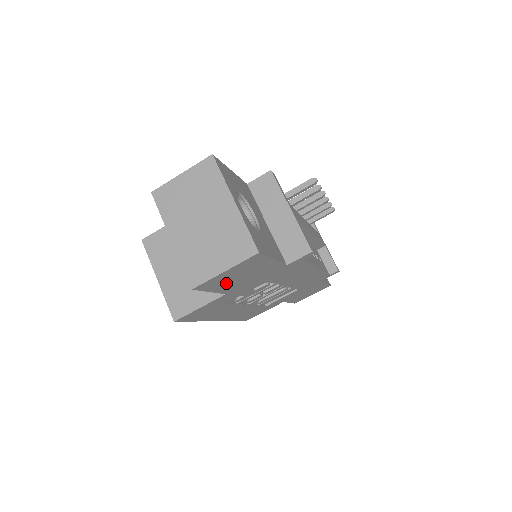
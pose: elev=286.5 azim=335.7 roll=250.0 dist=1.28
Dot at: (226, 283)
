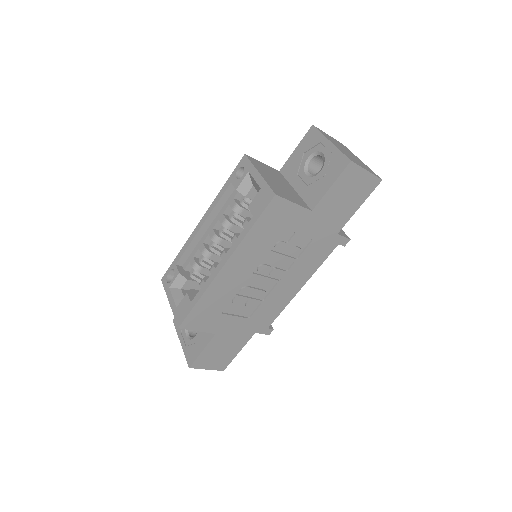
Dot at: (340, 191)
